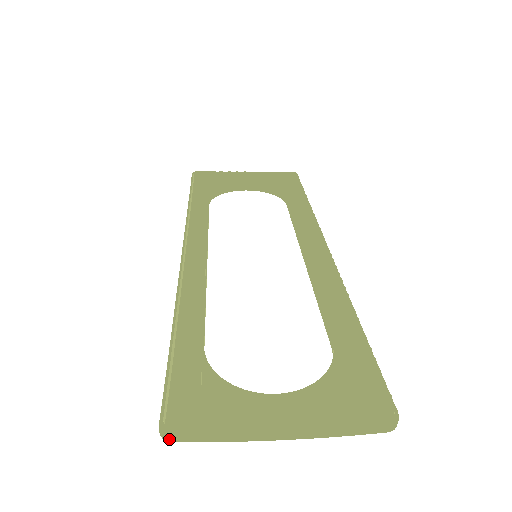
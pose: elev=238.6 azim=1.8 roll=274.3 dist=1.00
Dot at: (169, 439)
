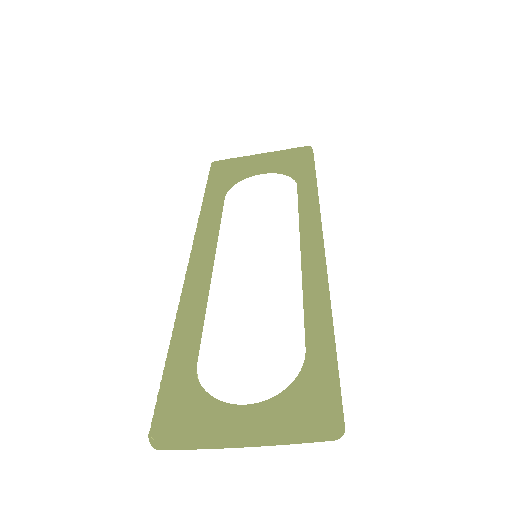
Dot at: (156, 449)
